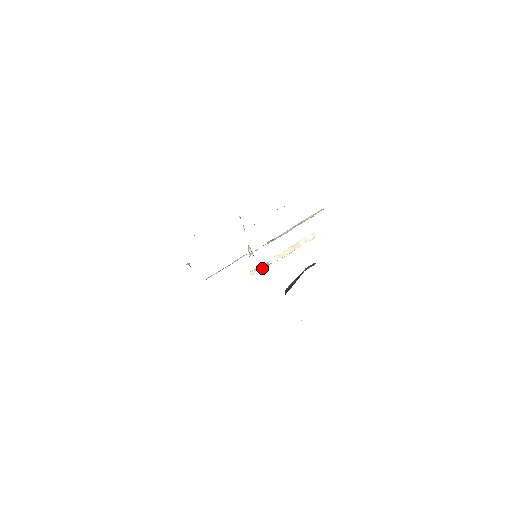
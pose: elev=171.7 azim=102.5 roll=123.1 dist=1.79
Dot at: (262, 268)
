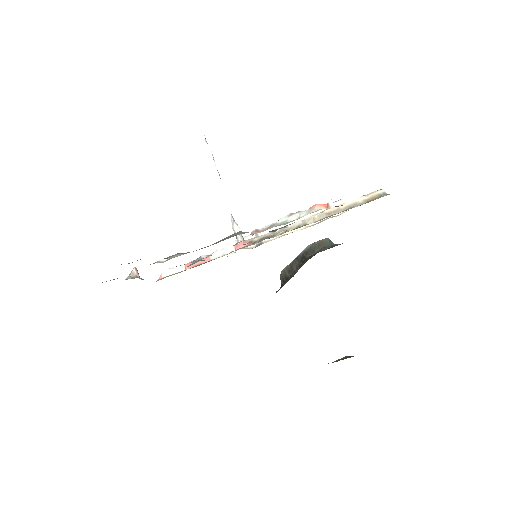
Dot at: occluded
